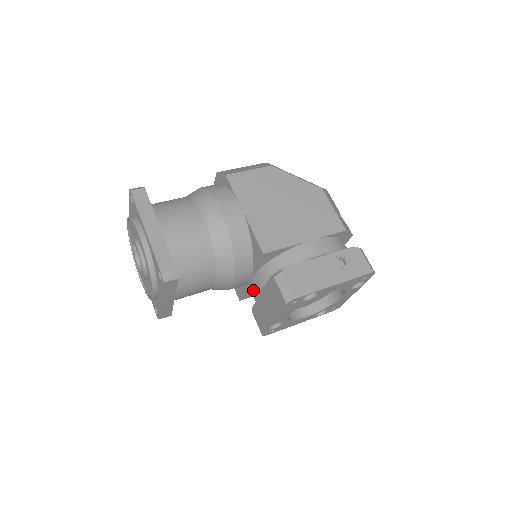
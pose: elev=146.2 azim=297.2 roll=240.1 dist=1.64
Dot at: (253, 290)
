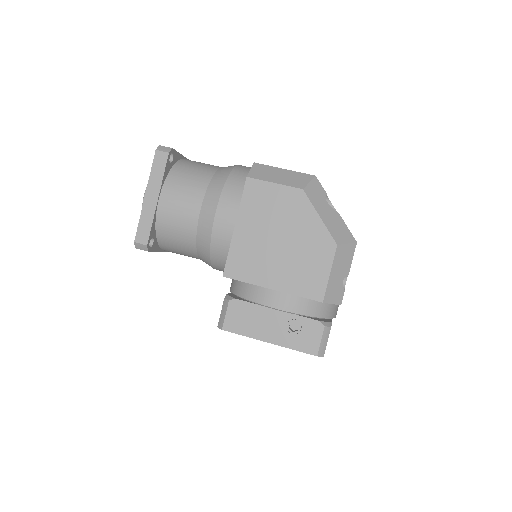
Dot at: occluded
